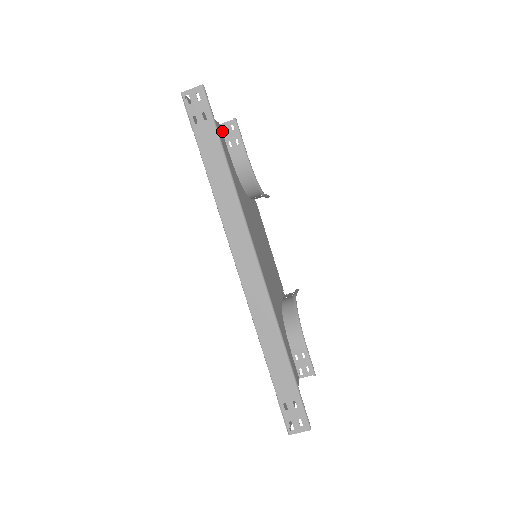
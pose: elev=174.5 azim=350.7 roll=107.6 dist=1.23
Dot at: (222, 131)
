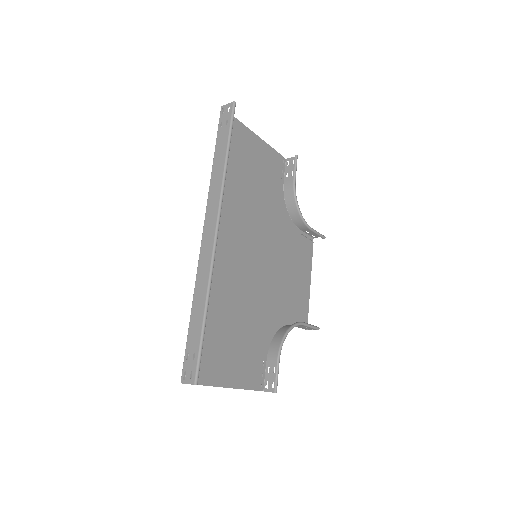
Dot at: (285, 164)
